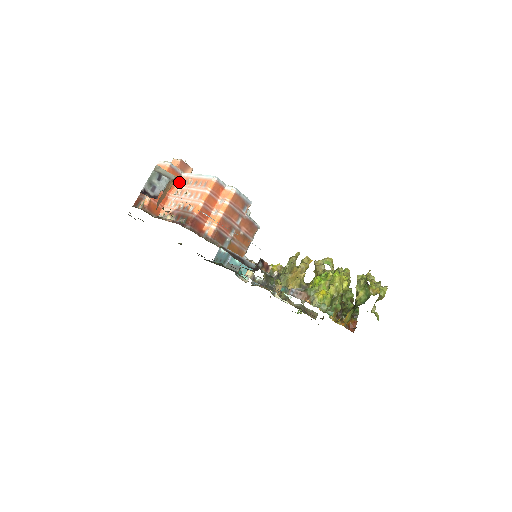
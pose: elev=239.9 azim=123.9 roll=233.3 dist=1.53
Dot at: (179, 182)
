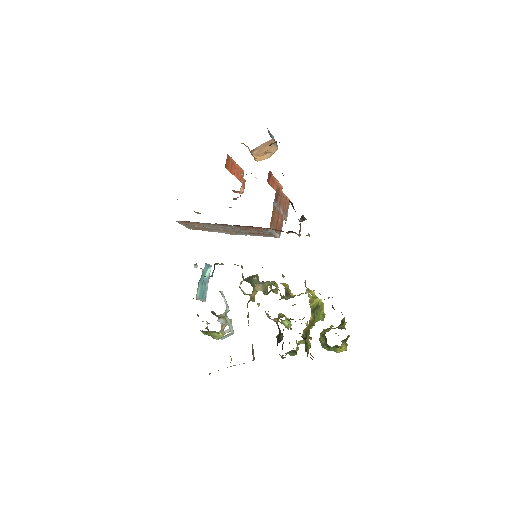
Dot at: (241, 181)
